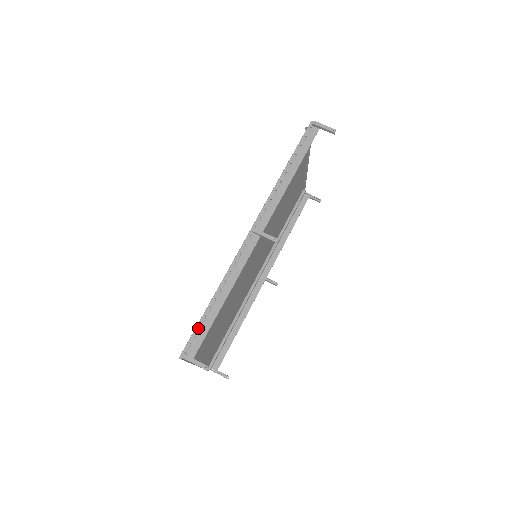
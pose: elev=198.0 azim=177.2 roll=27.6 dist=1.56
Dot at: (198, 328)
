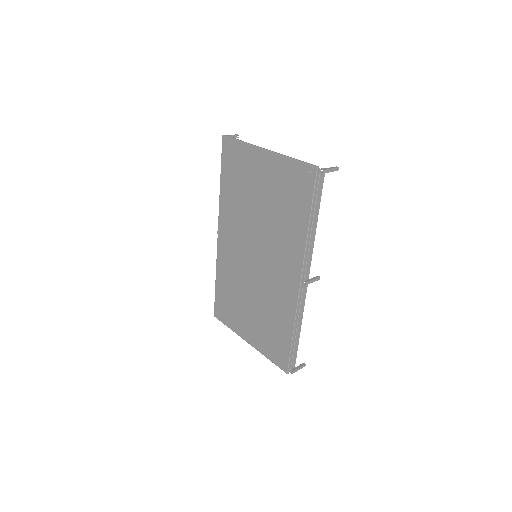
Dot at: (291, 355)
